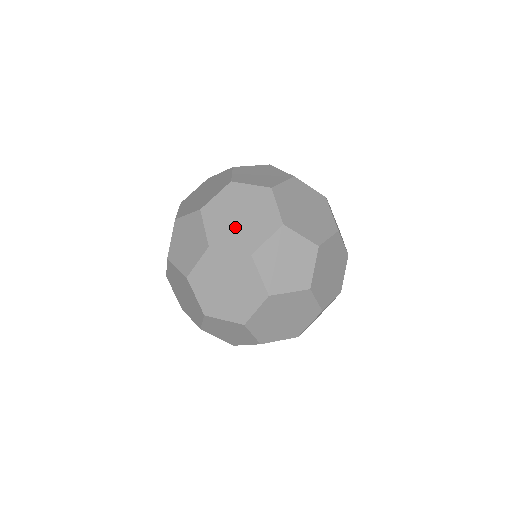
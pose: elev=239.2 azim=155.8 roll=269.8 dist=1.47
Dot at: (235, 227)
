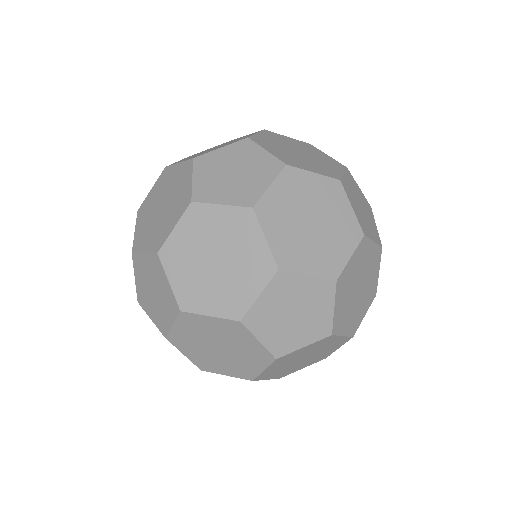
Dot at: (163, 215)
